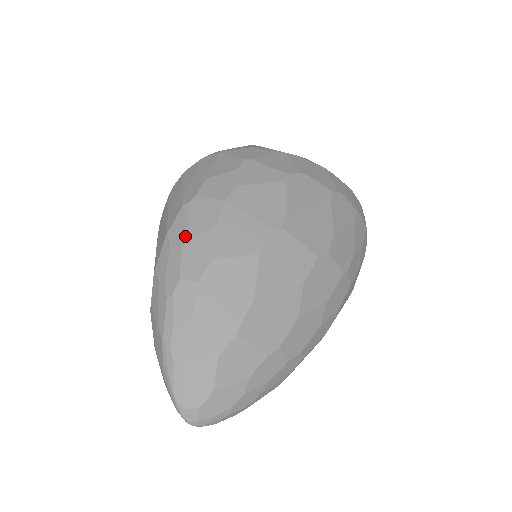
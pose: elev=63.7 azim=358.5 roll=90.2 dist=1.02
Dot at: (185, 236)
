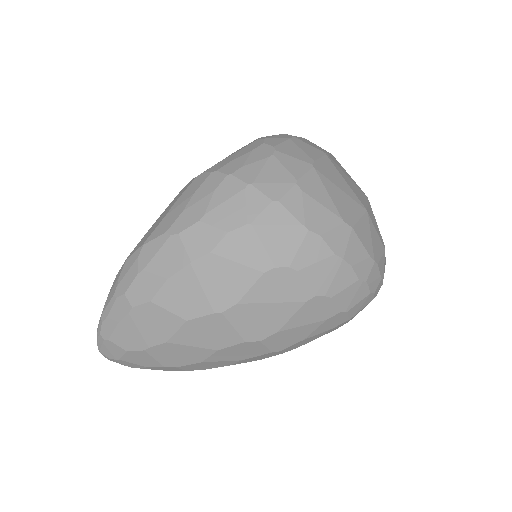
Dot at: (147, 265)
